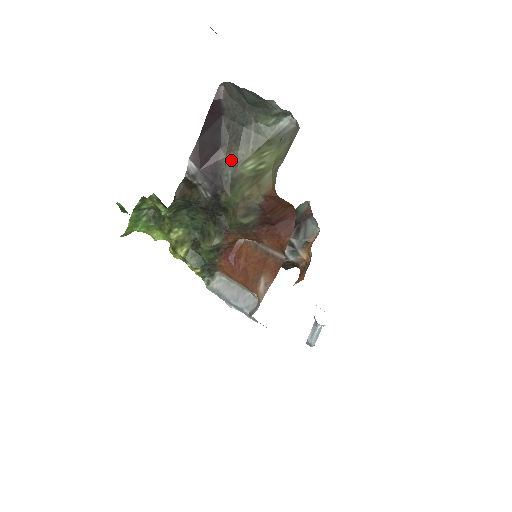
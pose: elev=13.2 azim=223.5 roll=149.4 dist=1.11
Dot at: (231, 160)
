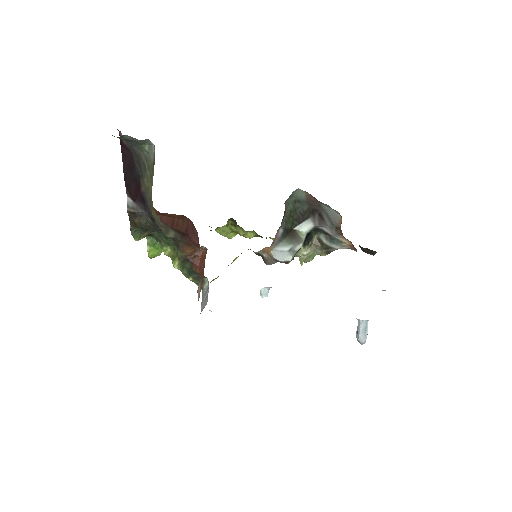
Dot at: (145, 188)
